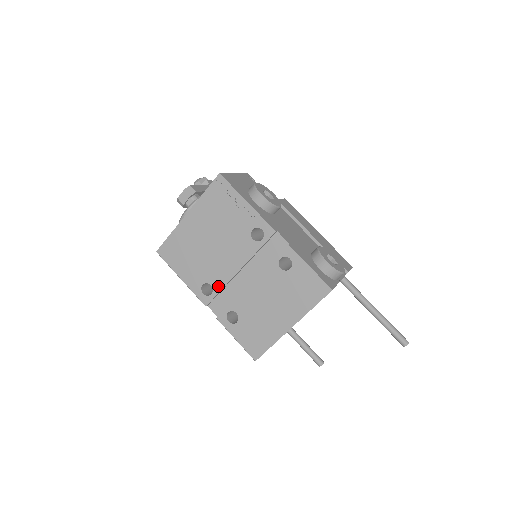
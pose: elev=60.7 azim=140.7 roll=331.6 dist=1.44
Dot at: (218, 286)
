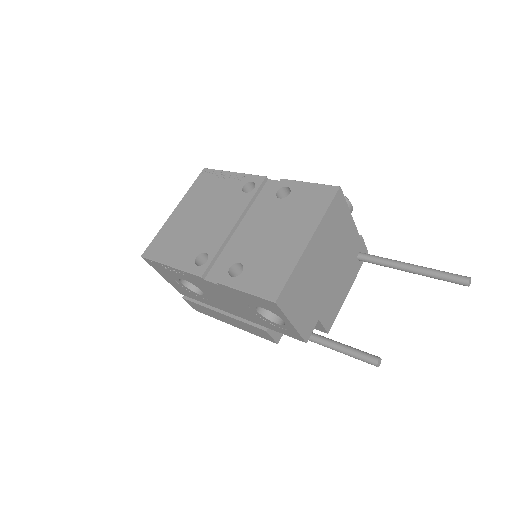
Dot at: (214, 249)
